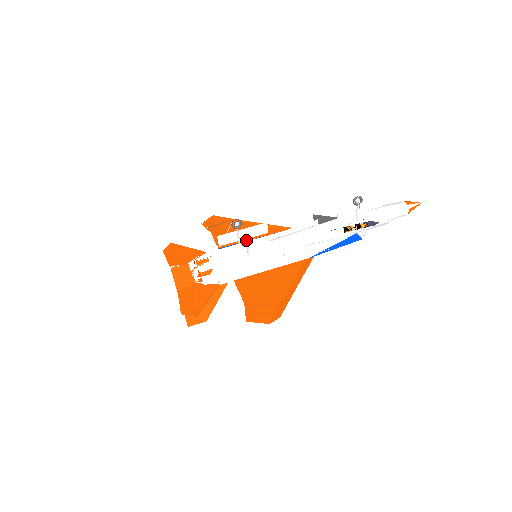
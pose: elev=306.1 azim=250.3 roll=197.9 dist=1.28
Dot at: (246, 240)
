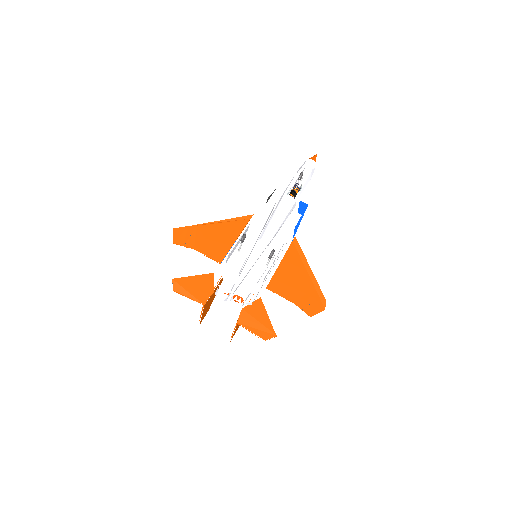
Dot at: (233, 244)
